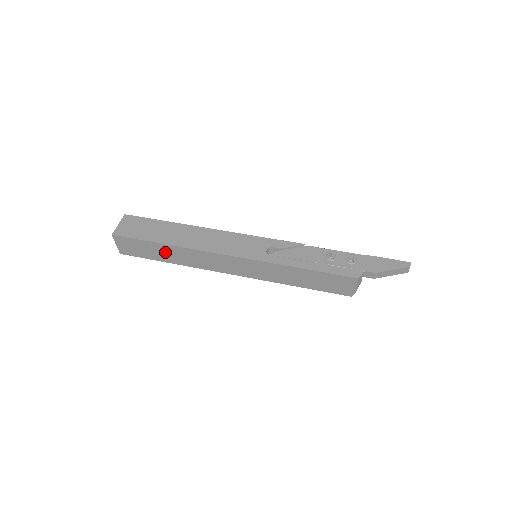
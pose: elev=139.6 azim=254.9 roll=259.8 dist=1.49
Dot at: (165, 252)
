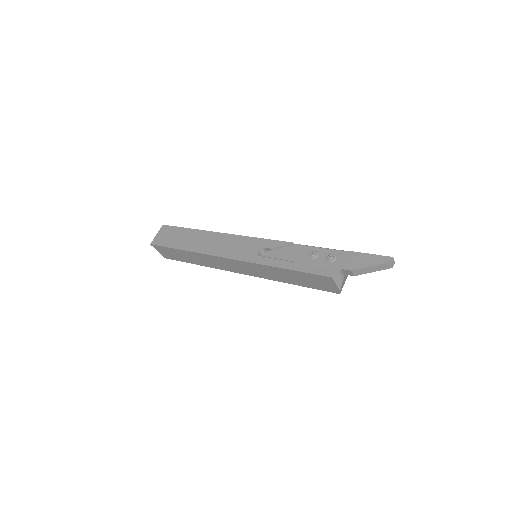
Dot at: (188, 256)
